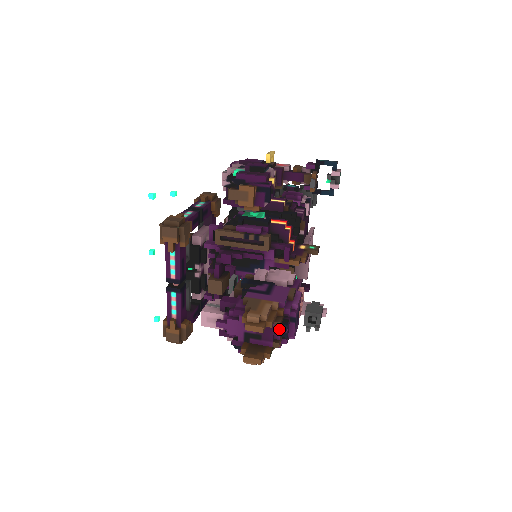
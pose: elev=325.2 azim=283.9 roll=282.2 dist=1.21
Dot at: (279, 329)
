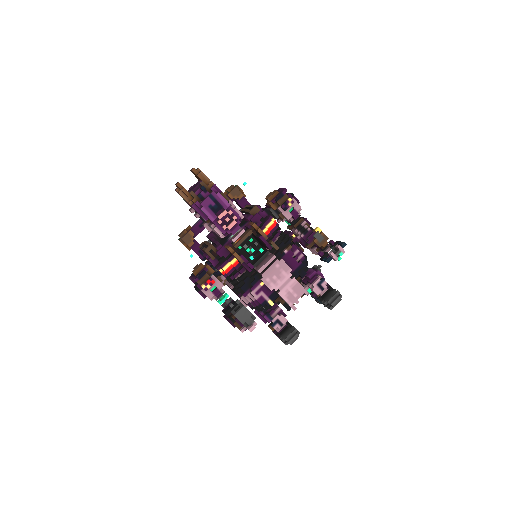
Dot at: (200, 188)
